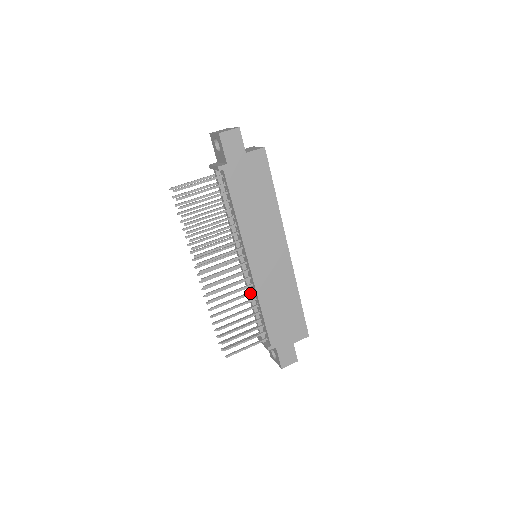
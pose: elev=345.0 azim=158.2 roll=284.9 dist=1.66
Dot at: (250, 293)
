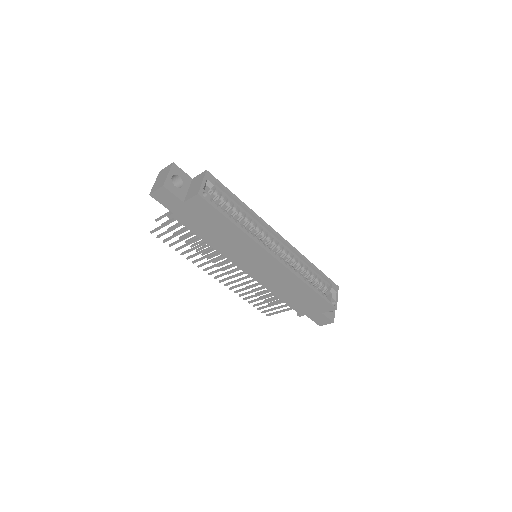
Dot at: occluded
